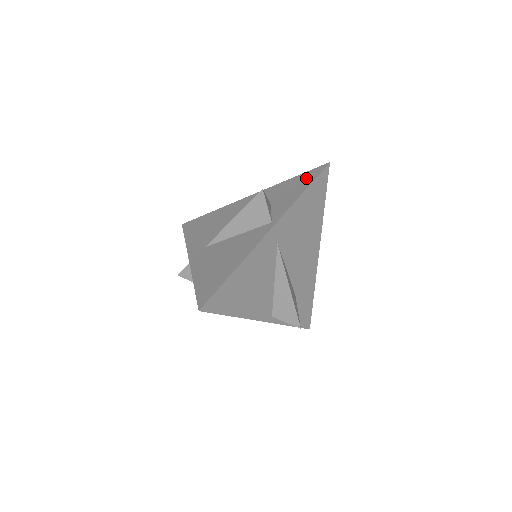
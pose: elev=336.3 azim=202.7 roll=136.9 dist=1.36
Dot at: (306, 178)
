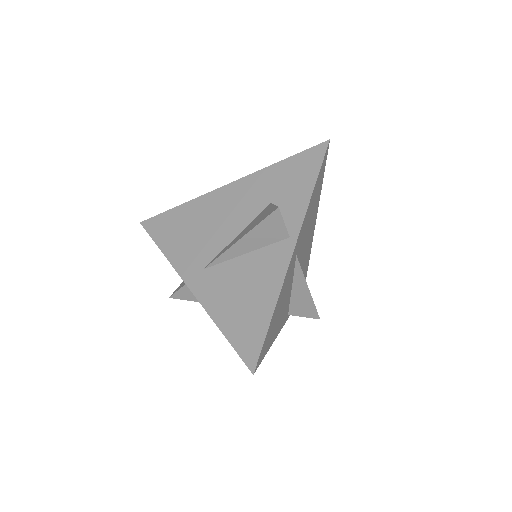
Dot at: (306, 164)
